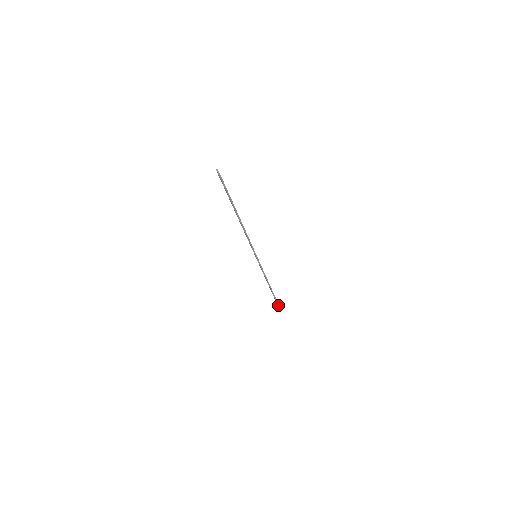
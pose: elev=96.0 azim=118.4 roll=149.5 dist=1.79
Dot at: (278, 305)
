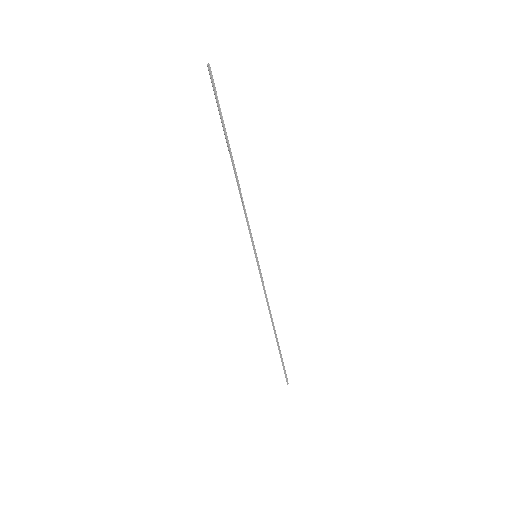
Dot at: (284, 370)
